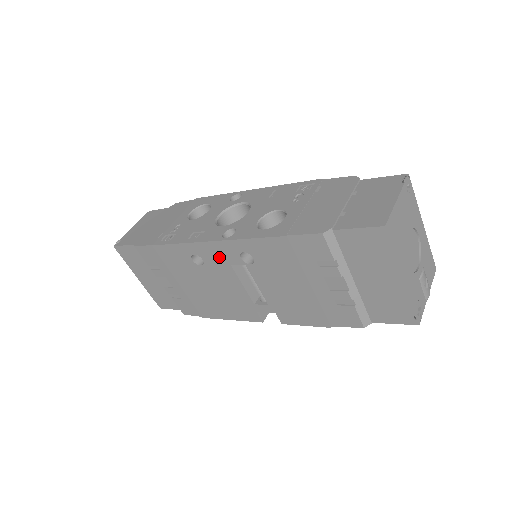
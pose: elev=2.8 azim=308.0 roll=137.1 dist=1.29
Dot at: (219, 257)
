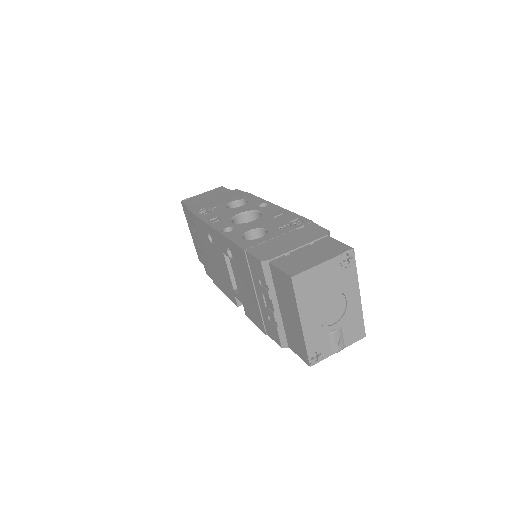
Dot at: (218, 243)
